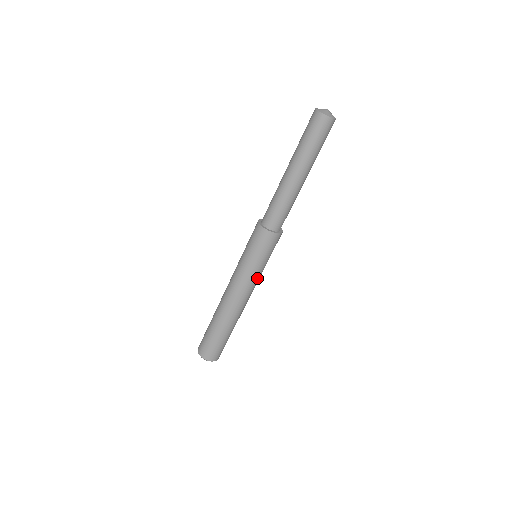
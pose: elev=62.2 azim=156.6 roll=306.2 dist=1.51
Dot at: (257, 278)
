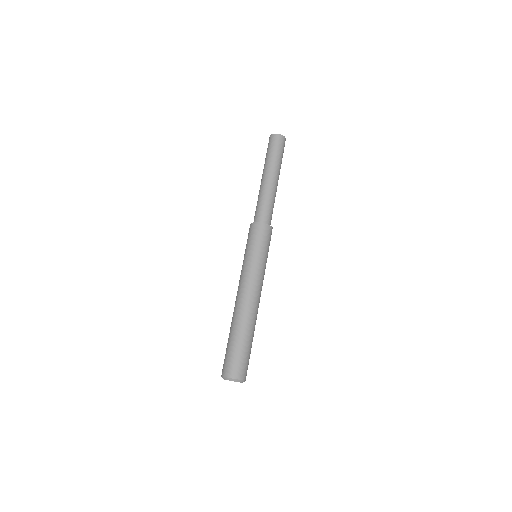
Dot at: (256, 270)
